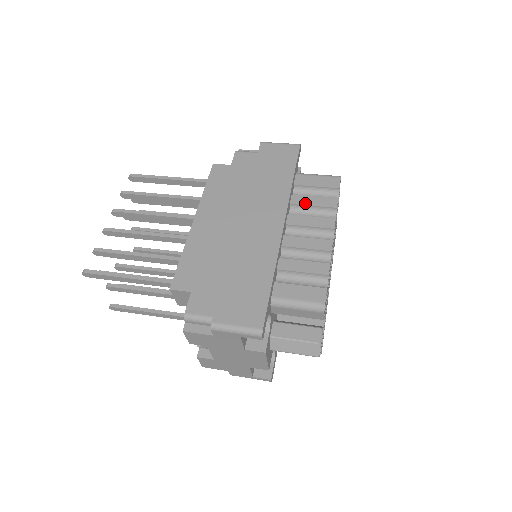
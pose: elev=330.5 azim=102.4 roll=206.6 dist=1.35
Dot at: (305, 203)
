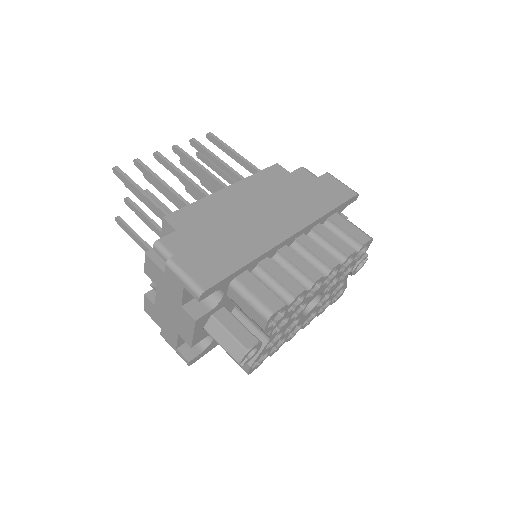
Dot at: (325, 235)
